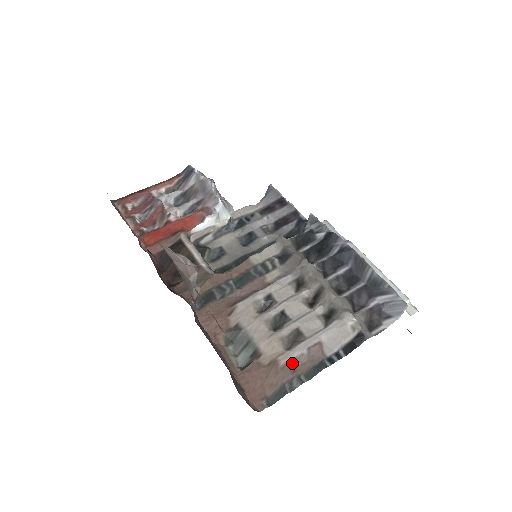
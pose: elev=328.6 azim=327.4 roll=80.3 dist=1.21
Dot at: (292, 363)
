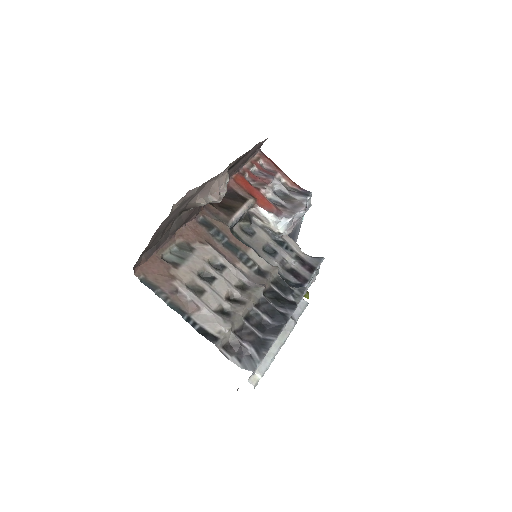
Dot at: (177, 291)
